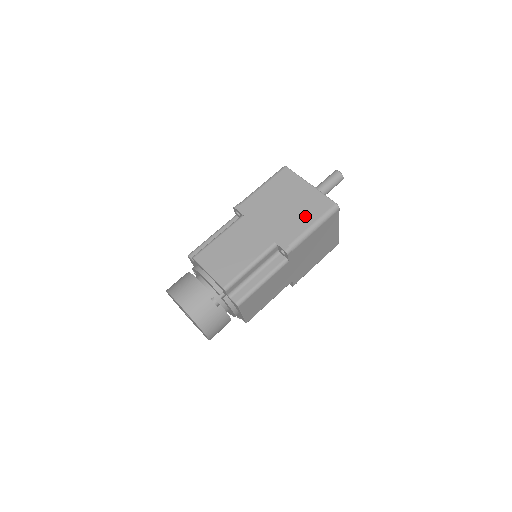
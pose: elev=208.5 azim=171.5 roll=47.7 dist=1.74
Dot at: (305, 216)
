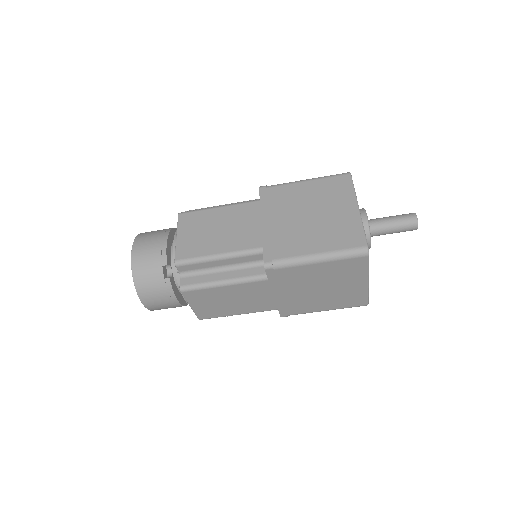
Dot at: (319, 239)
